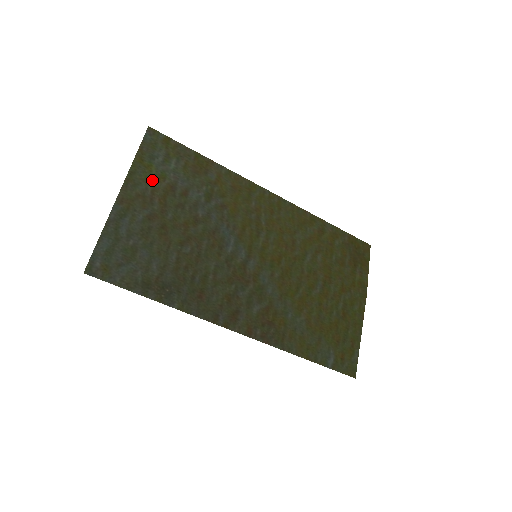
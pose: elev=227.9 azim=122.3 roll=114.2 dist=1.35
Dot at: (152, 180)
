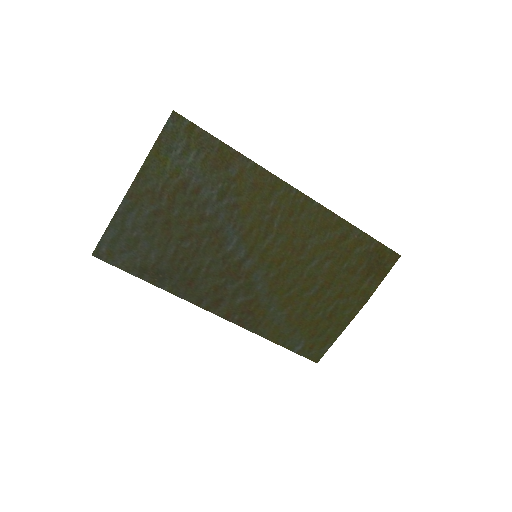
Dot at: (165, 176)
